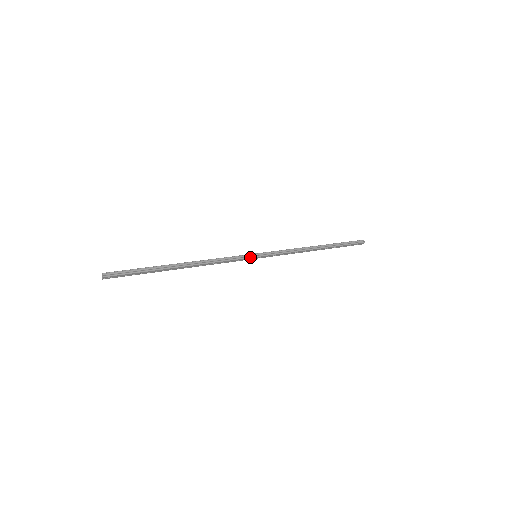
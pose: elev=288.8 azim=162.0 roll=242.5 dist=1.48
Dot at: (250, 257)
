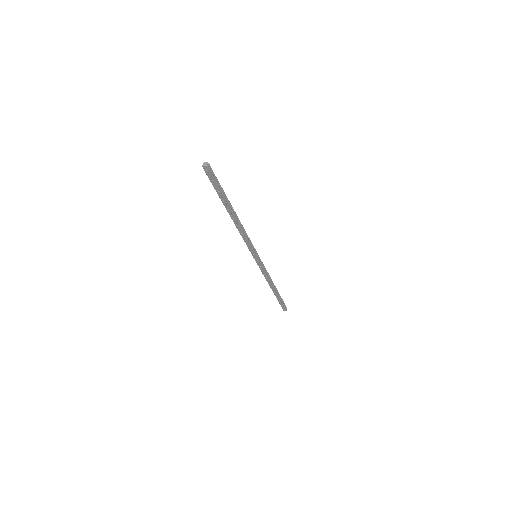
Dot at: (256, 253)
